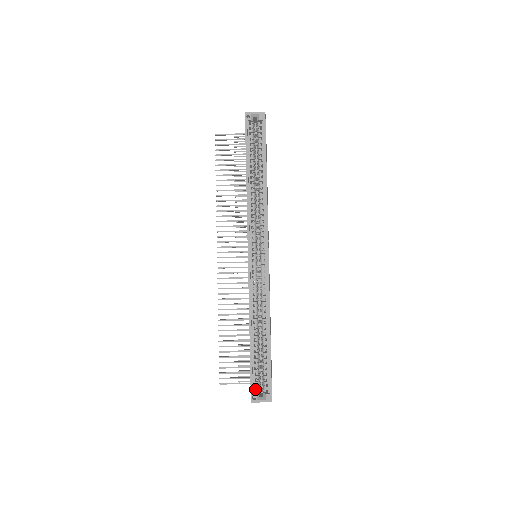
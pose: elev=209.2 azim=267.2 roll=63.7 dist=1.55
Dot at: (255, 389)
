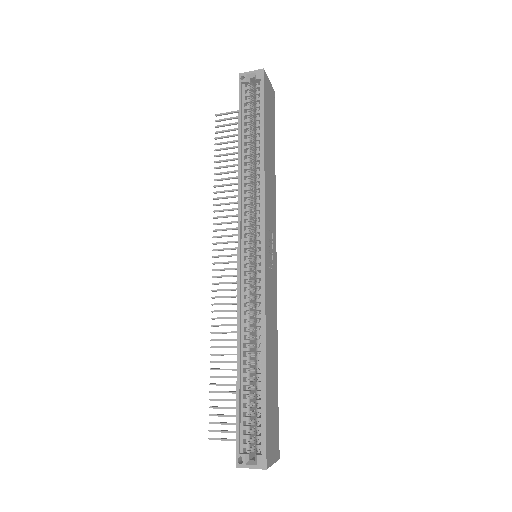
Dot at: (243, 447)
